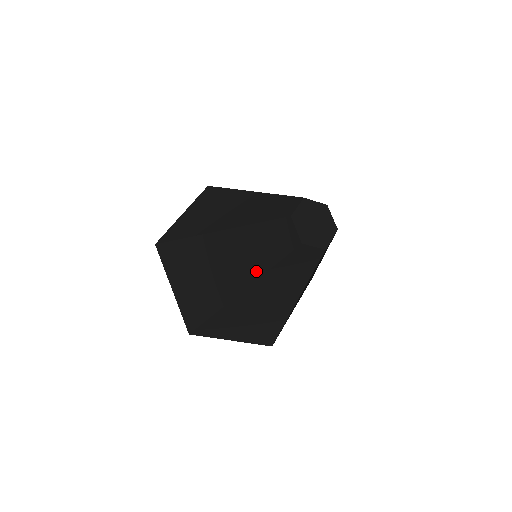
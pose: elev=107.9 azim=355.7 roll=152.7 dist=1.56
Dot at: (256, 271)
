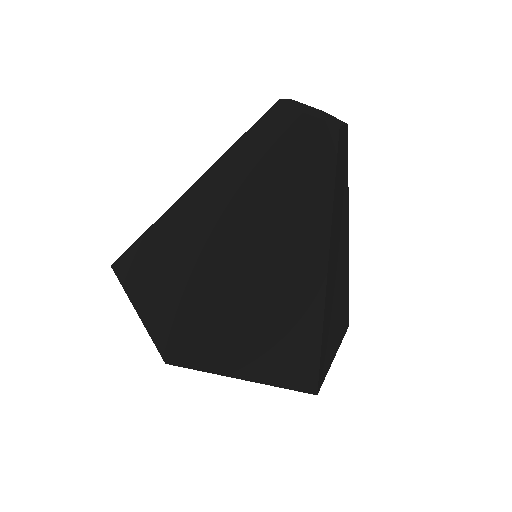
Dot at: (252, 189)
